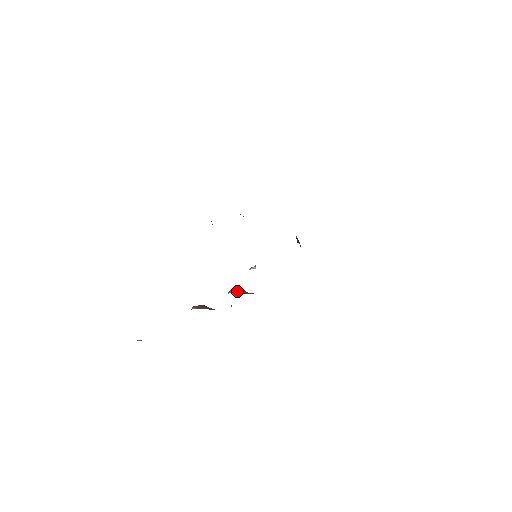
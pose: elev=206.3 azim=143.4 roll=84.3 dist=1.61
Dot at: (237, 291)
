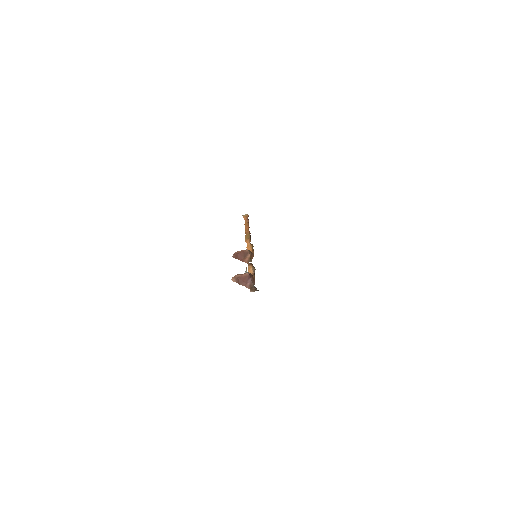
Dot at: (237, 280)
